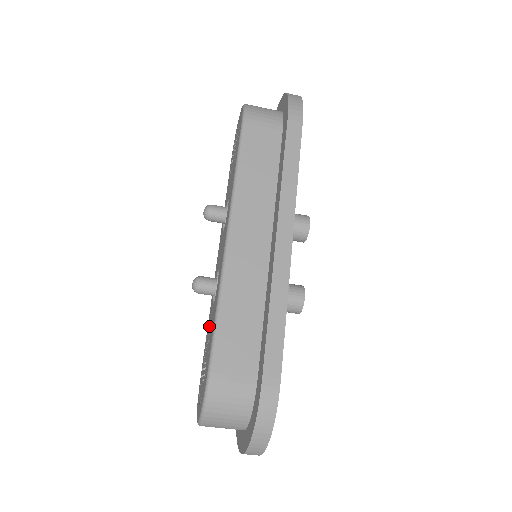
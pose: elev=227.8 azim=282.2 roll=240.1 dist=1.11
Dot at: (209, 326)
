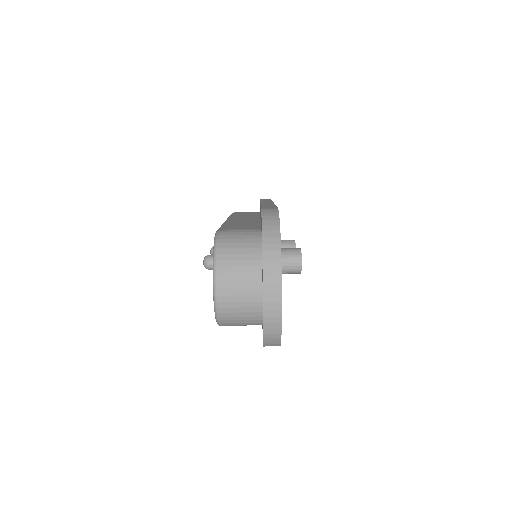
Dot at: occluded
